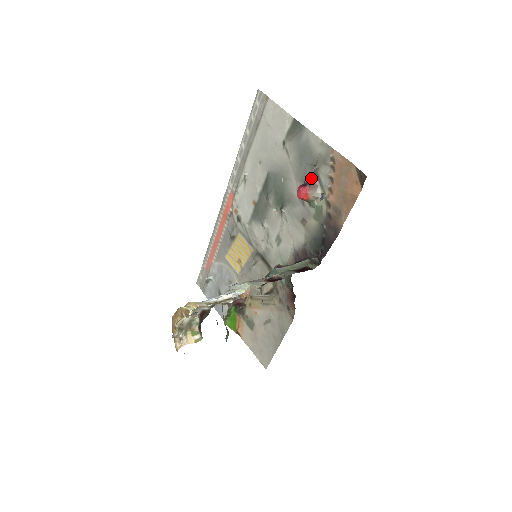
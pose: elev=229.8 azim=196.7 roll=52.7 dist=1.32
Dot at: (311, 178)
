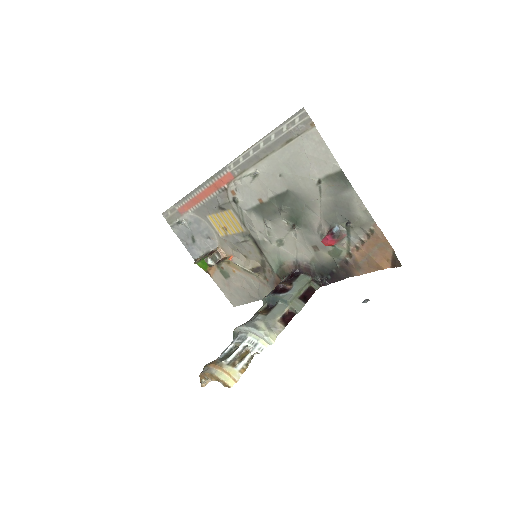
Dot at: (340, 229)
